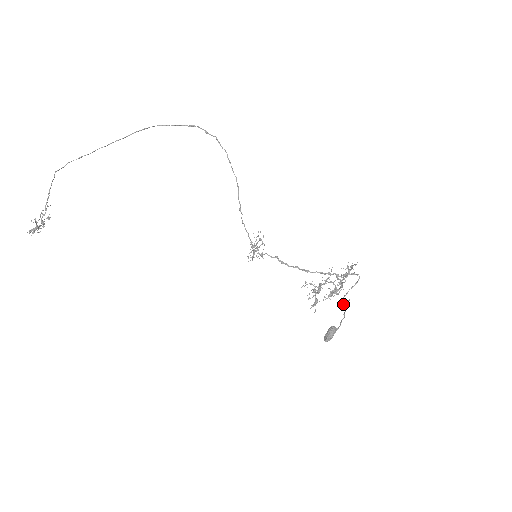
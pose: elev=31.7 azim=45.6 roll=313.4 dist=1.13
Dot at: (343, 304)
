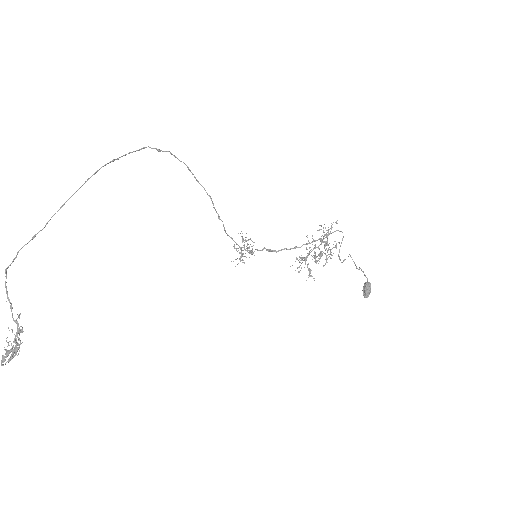
Dot at: occluded
